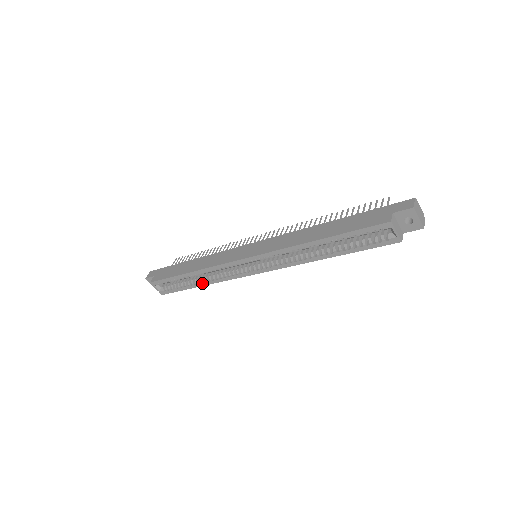
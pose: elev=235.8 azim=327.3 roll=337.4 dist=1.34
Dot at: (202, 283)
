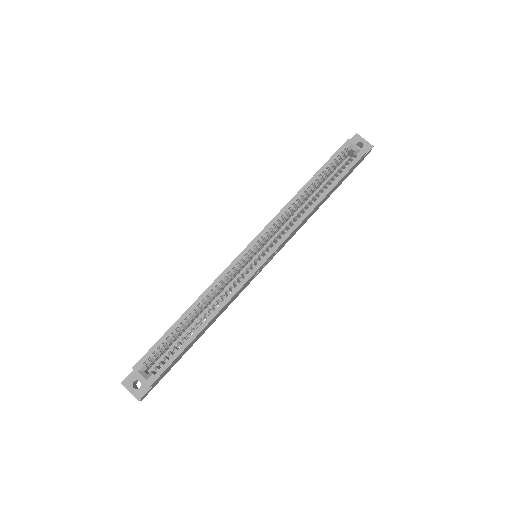
Dot at: (205, 320)
